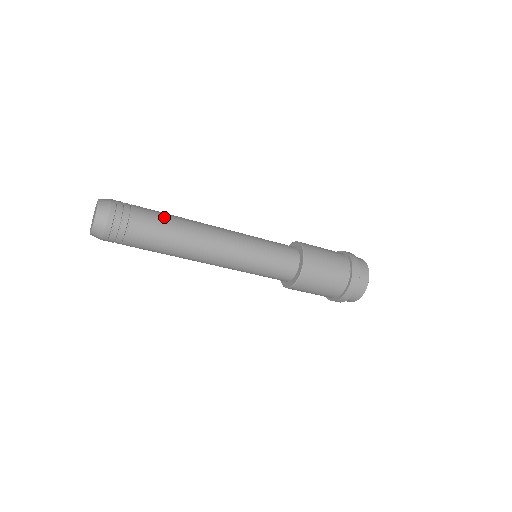
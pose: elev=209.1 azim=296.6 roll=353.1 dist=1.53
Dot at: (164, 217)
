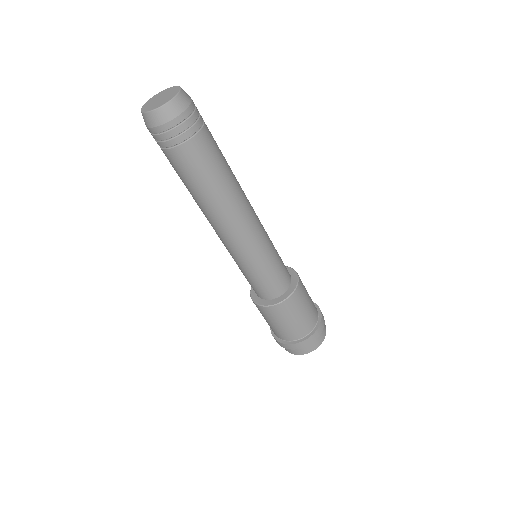
Dot at: occluded
